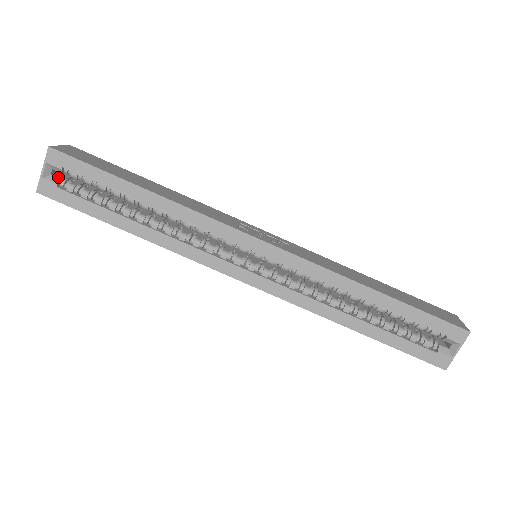
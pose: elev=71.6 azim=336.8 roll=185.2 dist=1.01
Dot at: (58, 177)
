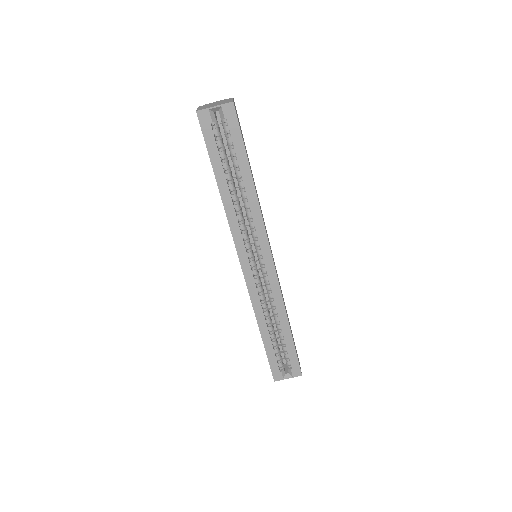
Dot at: occluded
